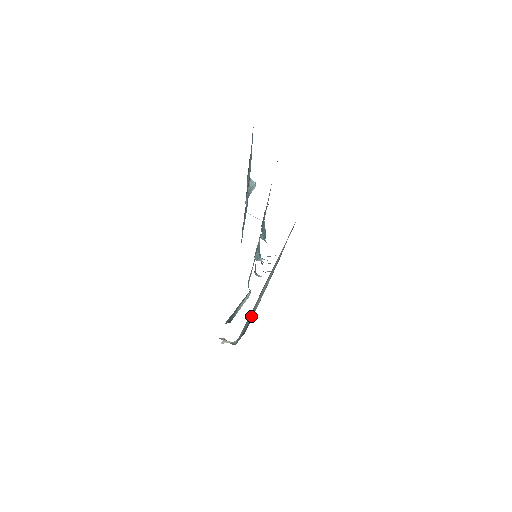
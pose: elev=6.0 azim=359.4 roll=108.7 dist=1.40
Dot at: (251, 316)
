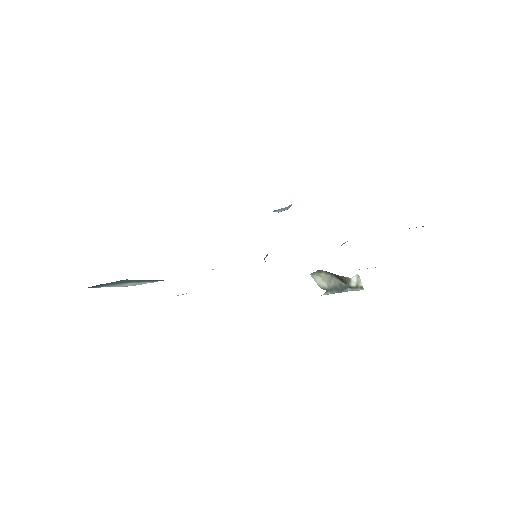
Dot at: occluded
